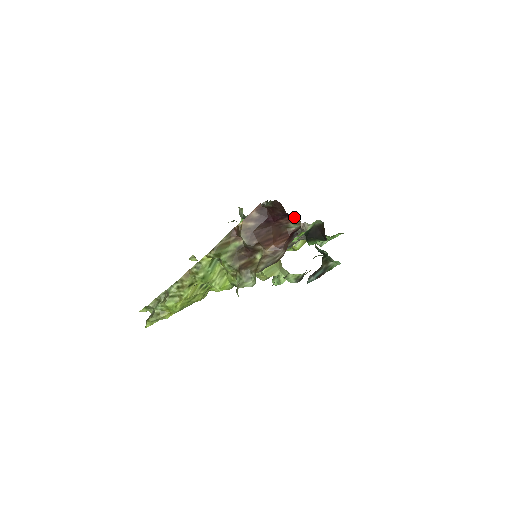
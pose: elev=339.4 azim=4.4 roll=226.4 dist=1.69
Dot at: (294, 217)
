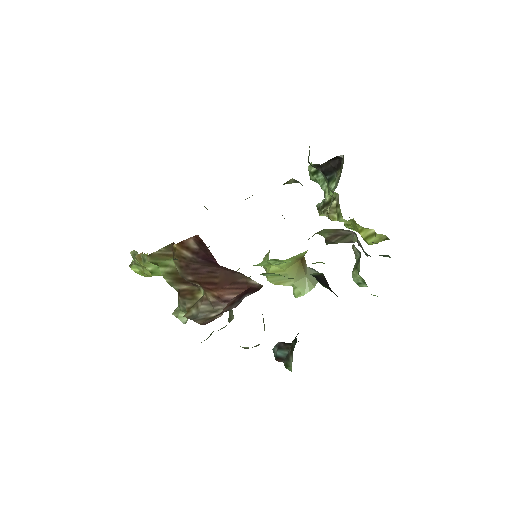
Dot at: occluded
